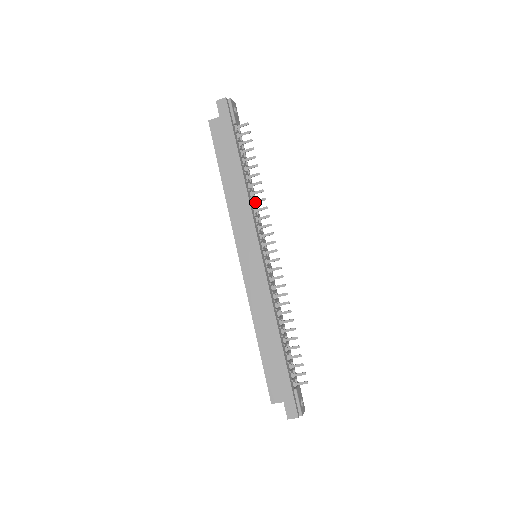
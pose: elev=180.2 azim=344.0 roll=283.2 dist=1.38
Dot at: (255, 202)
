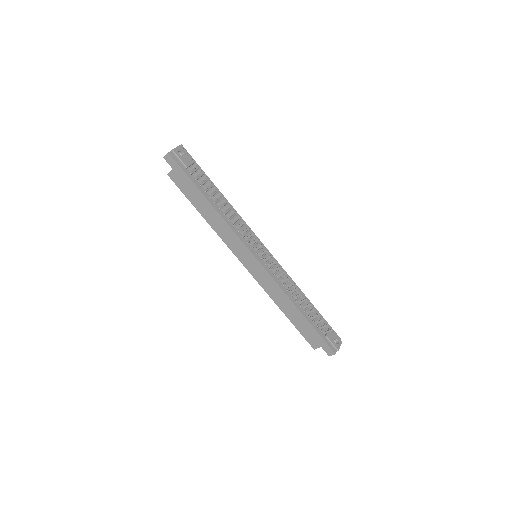
Dot at: (234, 221)
